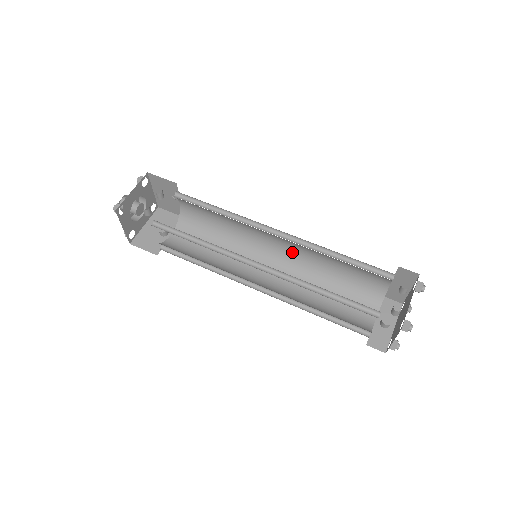
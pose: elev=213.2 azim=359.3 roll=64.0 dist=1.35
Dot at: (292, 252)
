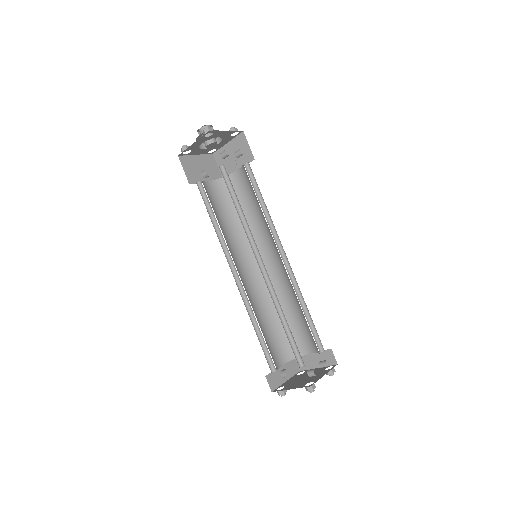
Dot at: (274, 276)
